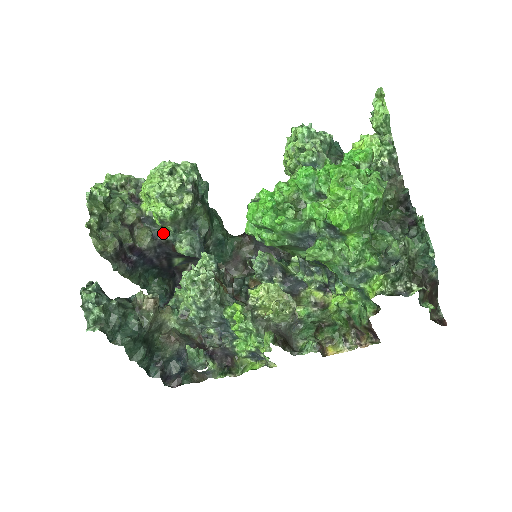
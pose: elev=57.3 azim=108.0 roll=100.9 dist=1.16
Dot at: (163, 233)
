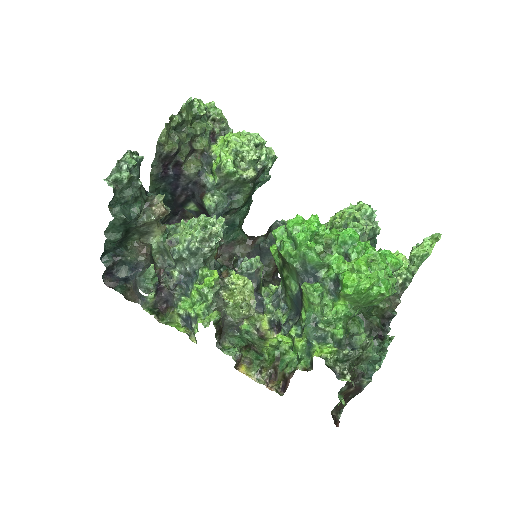
Dot at: (208, 177)
